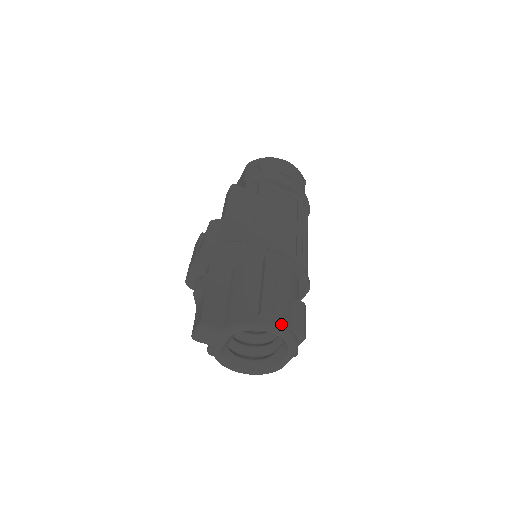
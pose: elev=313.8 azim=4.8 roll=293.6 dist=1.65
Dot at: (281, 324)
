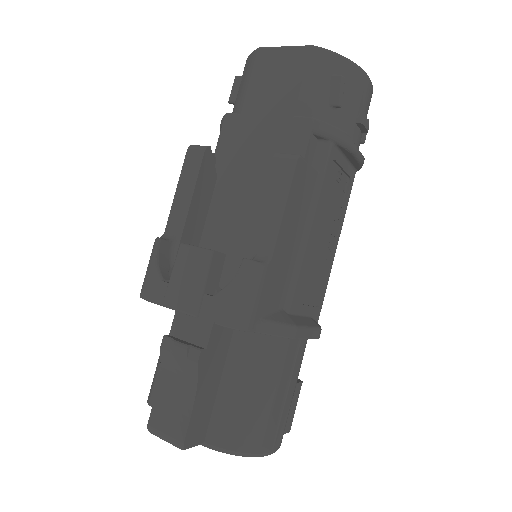
Dot at: occluded
